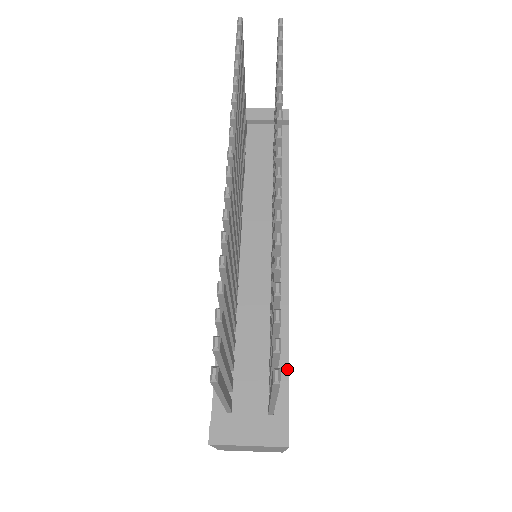
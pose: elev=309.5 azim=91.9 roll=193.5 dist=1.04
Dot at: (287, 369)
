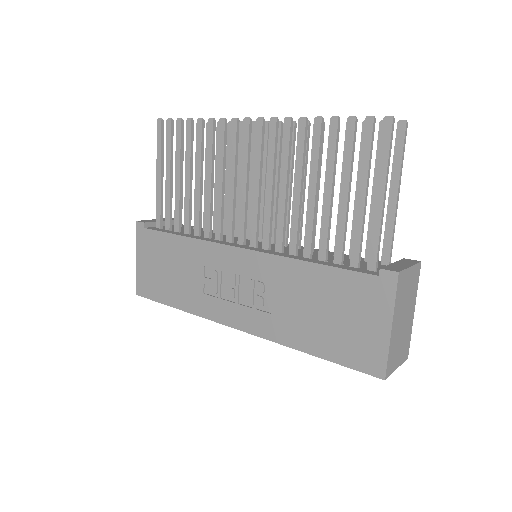
Dot at: occluded
